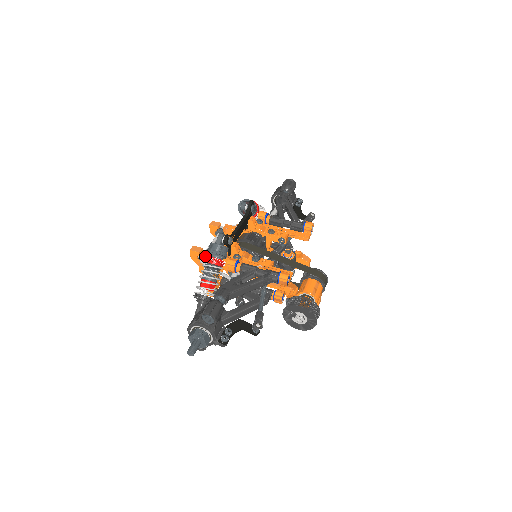
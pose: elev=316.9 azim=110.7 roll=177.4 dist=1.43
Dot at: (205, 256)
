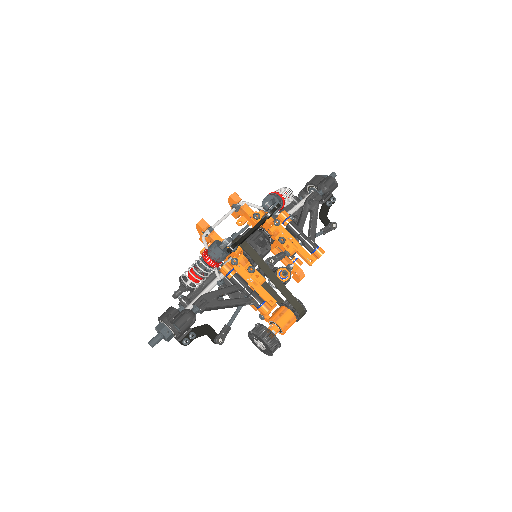
Dot at: (204, 252)
